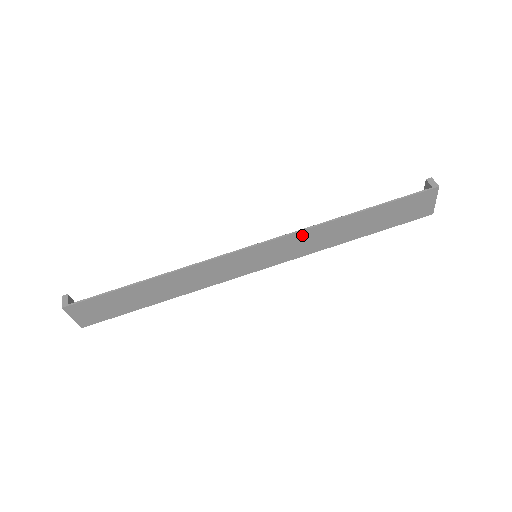
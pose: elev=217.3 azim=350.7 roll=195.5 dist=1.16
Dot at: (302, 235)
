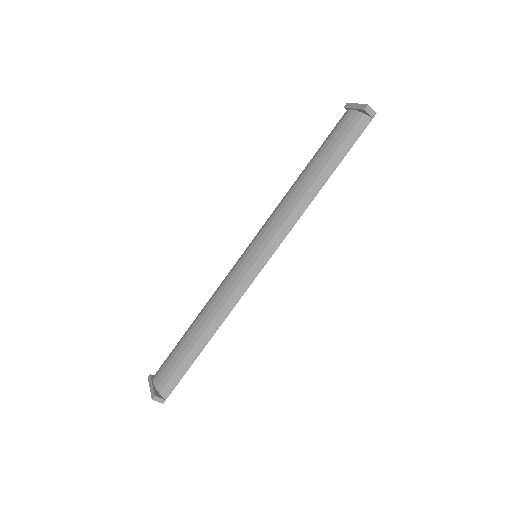
Dot at: (290, 225)
